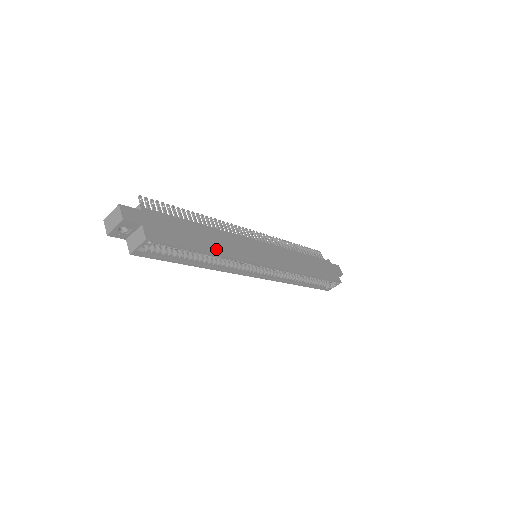
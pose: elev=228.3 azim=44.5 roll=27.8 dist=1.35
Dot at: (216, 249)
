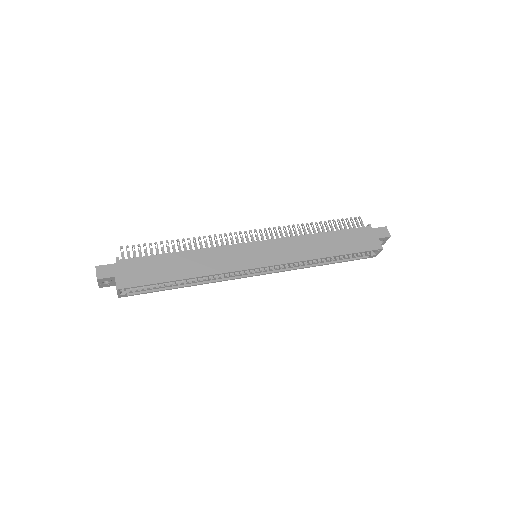
Dot at: (194, 272)
